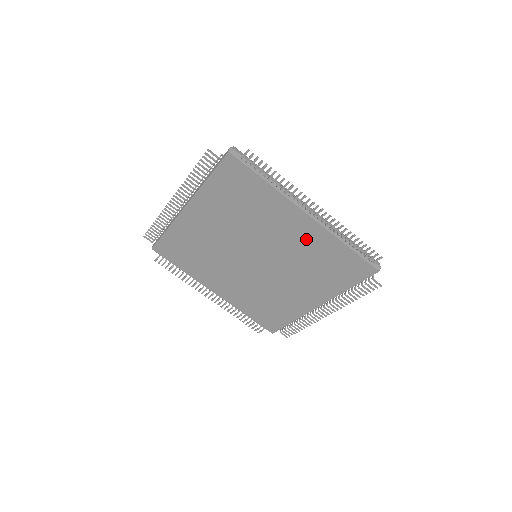
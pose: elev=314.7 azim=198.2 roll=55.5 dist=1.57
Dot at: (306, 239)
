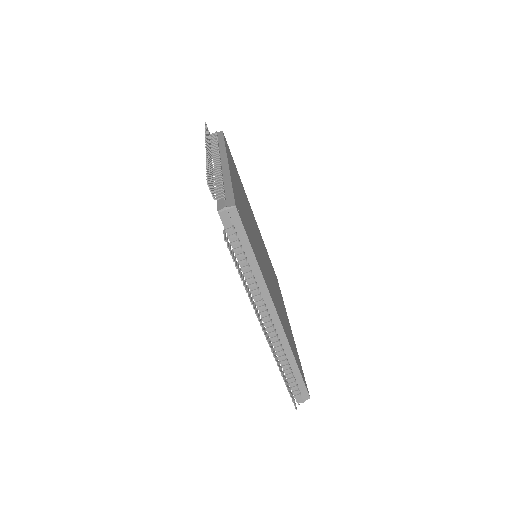
Dot at: occluded
